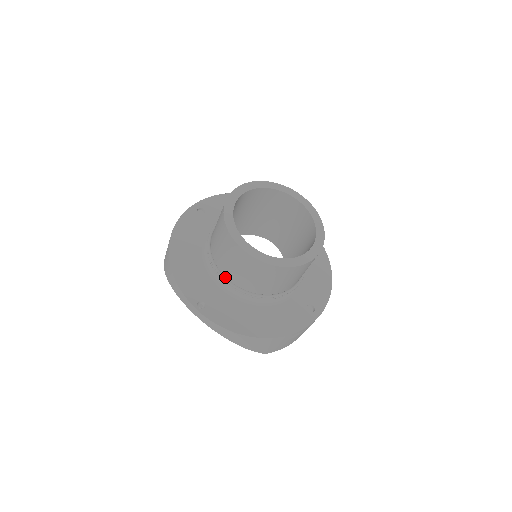
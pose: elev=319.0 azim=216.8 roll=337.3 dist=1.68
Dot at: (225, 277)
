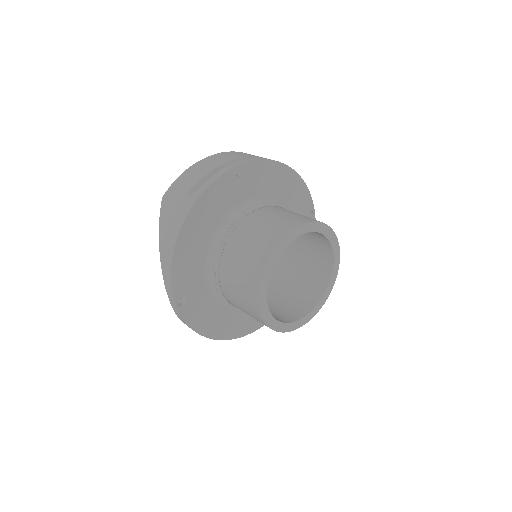
Dot at: (220, 286)
